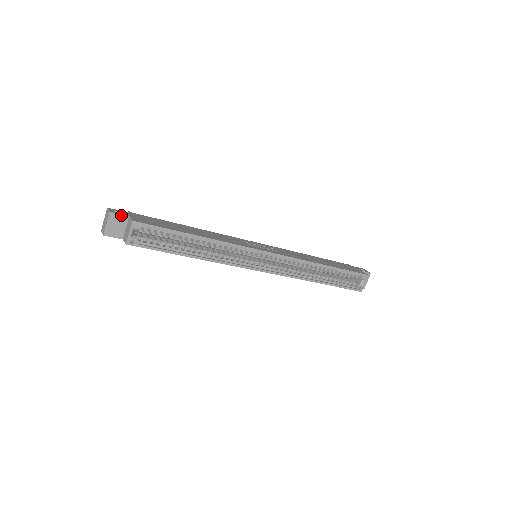
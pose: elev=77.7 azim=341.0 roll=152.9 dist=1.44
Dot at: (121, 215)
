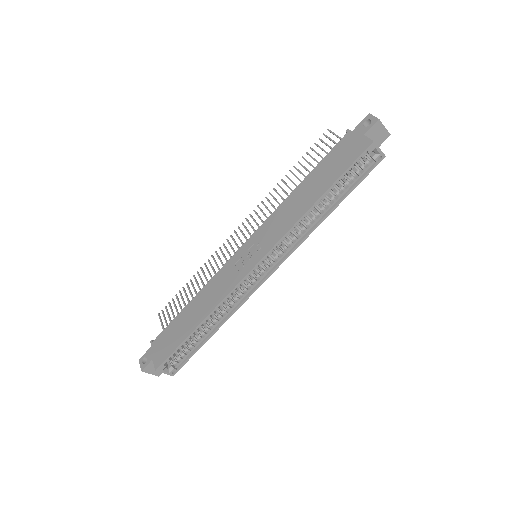
Dot at: (148, 364)
